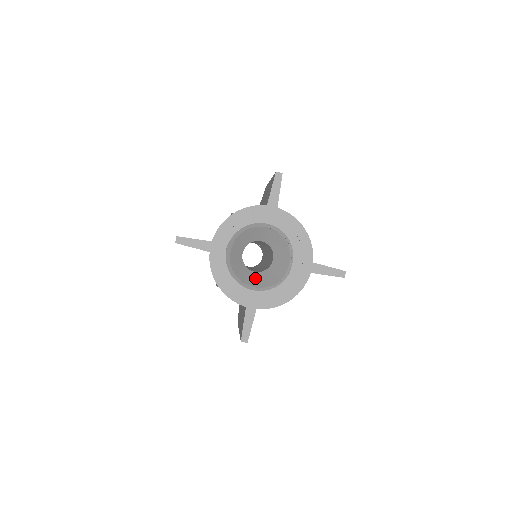
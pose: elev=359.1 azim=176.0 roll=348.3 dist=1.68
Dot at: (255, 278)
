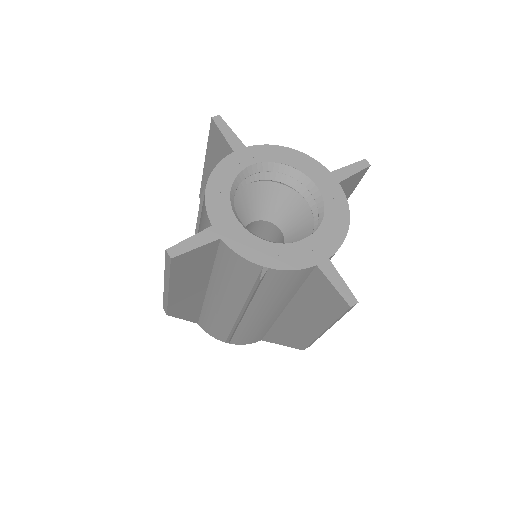
Dot at: occluded
